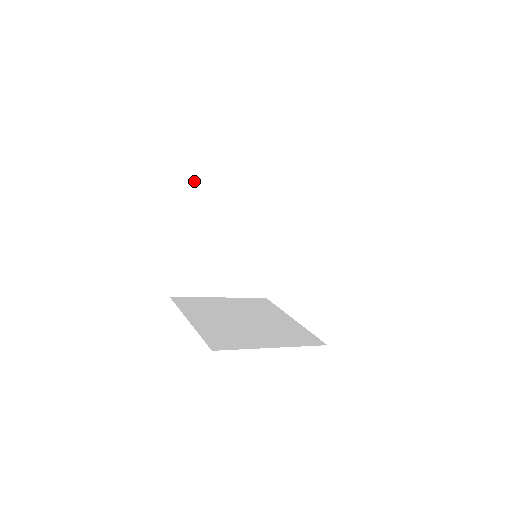
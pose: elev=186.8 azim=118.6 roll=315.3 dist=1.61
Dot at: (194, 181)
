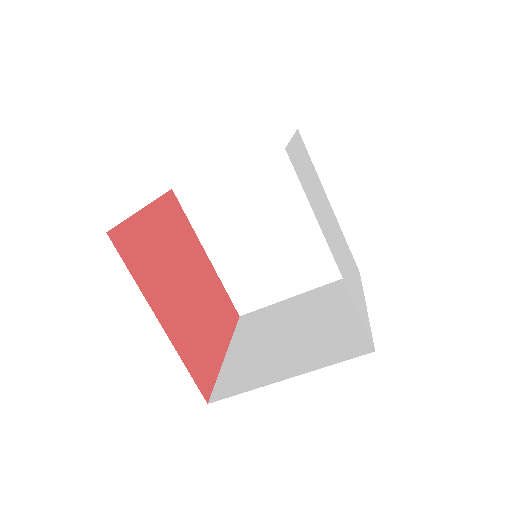
Dot at: (185, 194)
